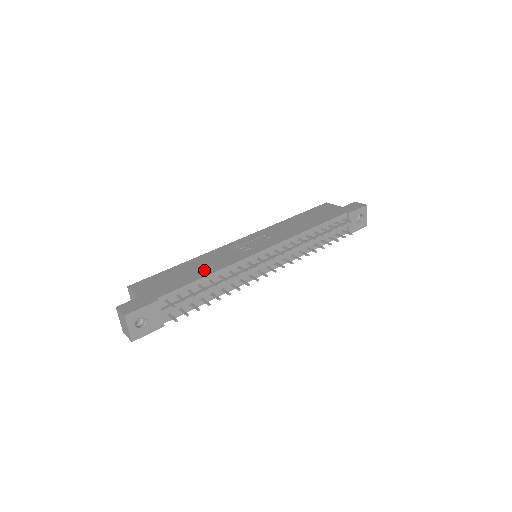
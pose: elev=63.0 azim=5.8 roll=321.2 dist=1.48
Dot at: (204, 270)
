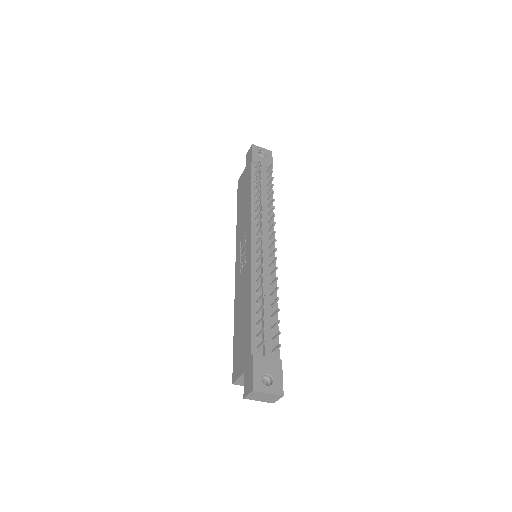
Dot at: (246, 305)
